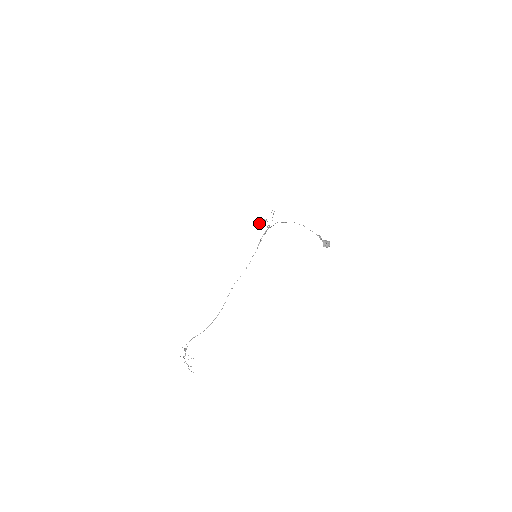
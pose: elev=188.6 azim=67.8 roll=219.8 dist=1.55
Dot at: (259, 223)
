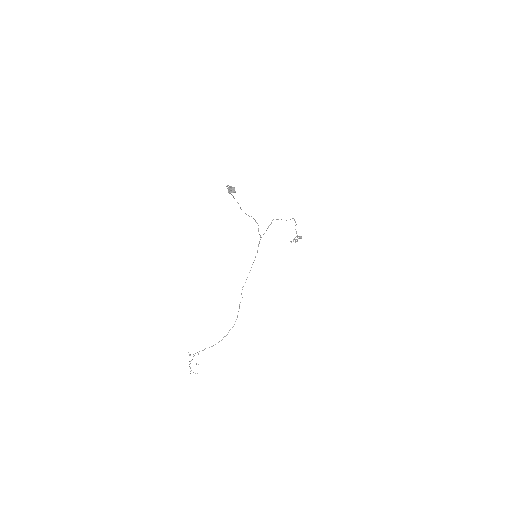
Dot at: occluded
